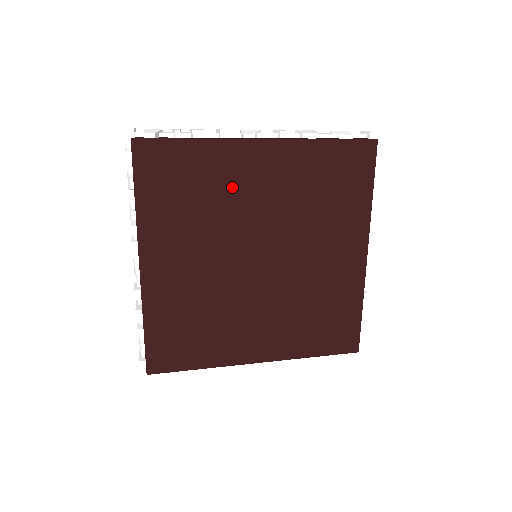
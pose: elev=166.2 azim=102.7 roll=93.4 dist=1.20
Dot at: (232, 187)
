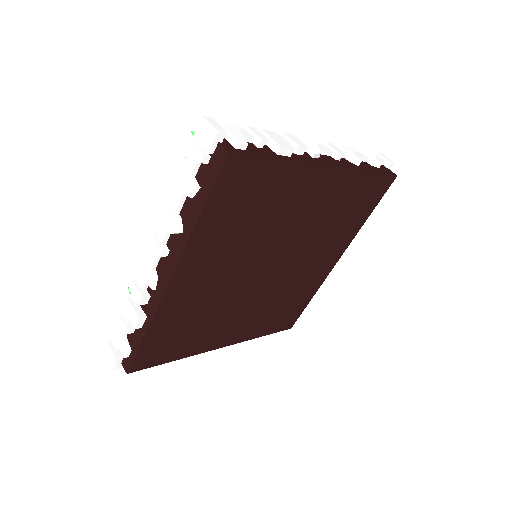
Dot at: (286, 208)
